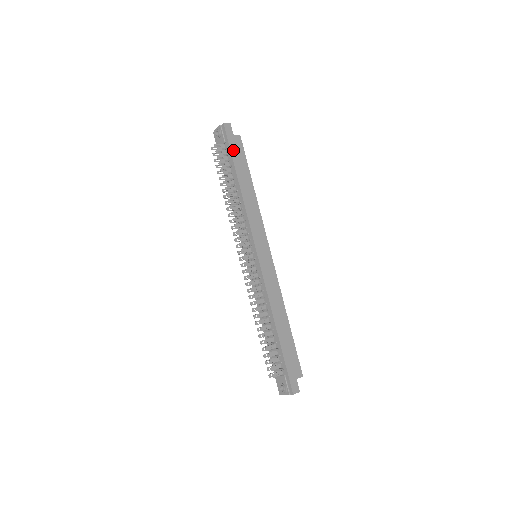
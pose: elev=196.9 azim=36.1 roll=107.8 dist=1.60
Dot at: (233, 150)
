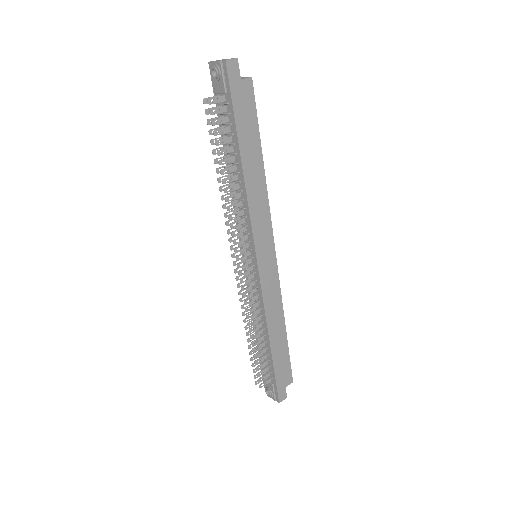
Dot at: (238, 109)
